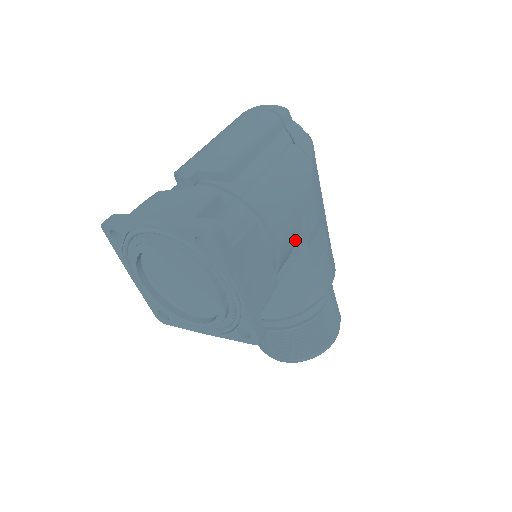
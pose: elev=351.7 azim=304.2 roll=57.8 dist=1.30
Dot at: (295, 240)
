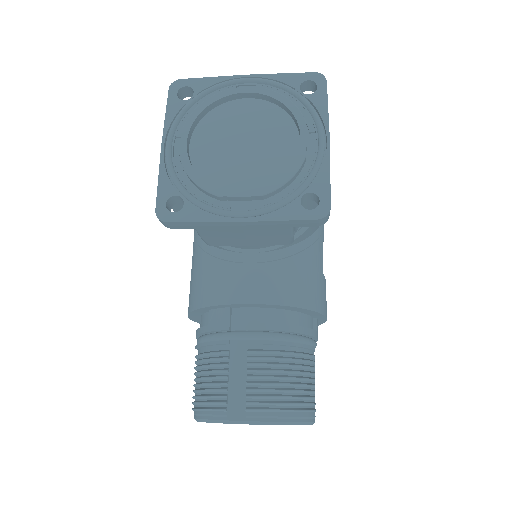
Dot at: occluded
